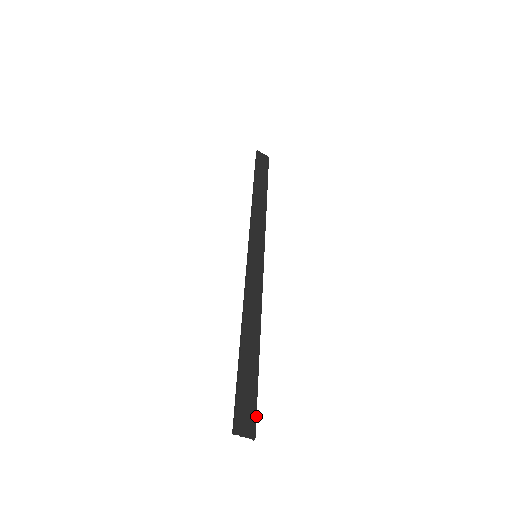
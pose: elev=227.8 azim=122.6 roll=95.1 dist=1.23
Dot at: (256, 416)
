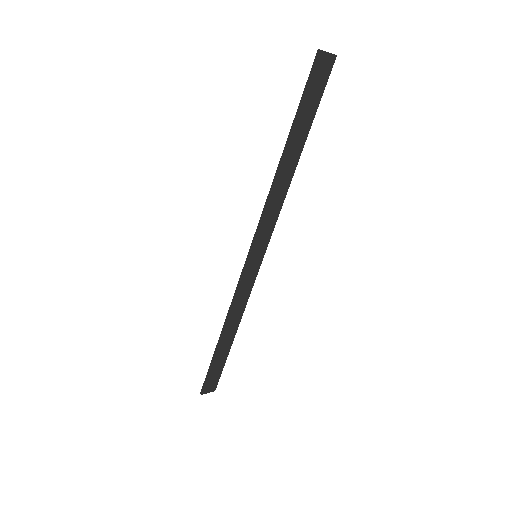
Dot at: occluded
